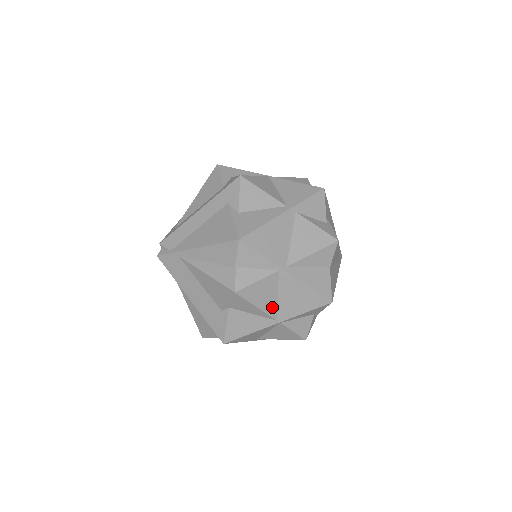
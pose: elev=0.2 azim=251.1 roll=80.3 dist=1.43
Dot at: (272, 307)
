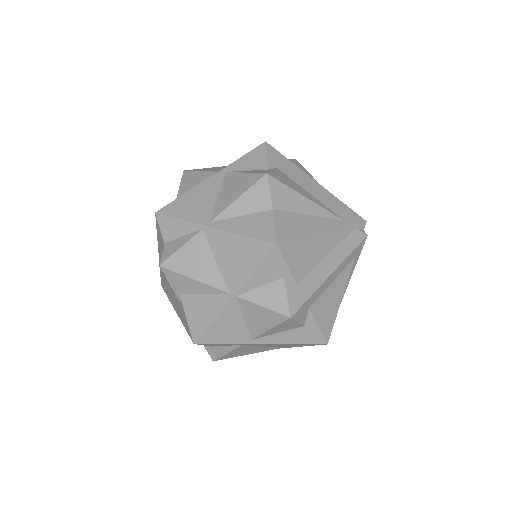
Dot at: (215, 277)
